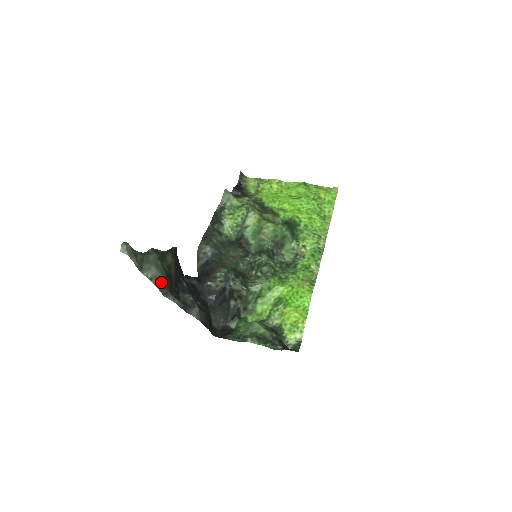
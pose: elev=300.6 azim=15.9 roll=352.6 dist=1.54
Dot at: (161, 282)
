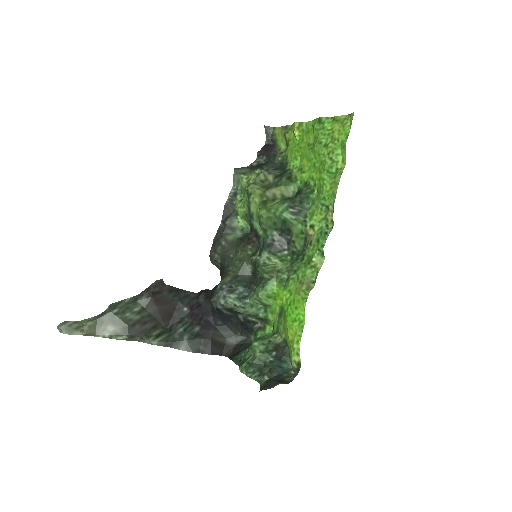
Dot at: (124, 335)
